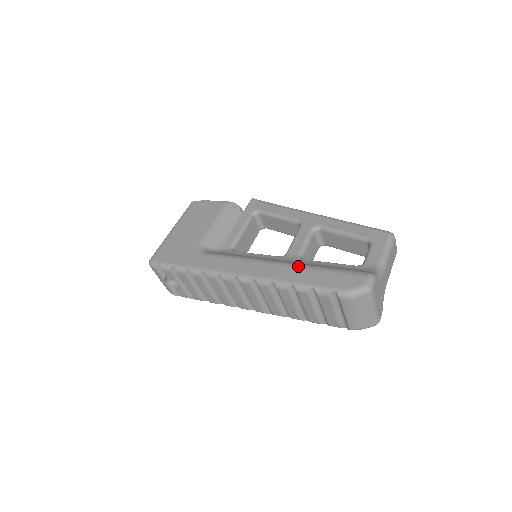
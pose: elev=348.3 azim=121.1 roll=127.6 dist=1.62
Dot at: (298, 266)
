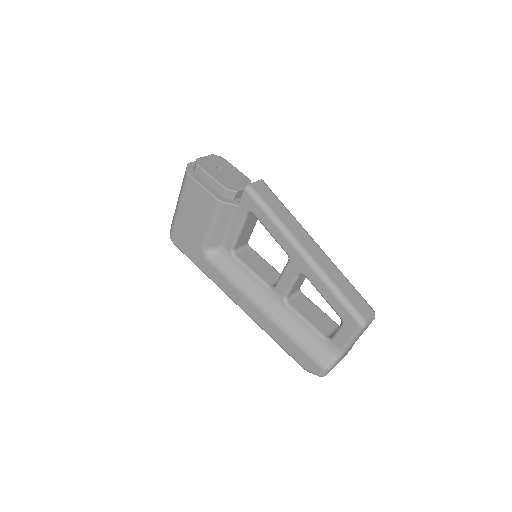
Dot at: (276, 326)
